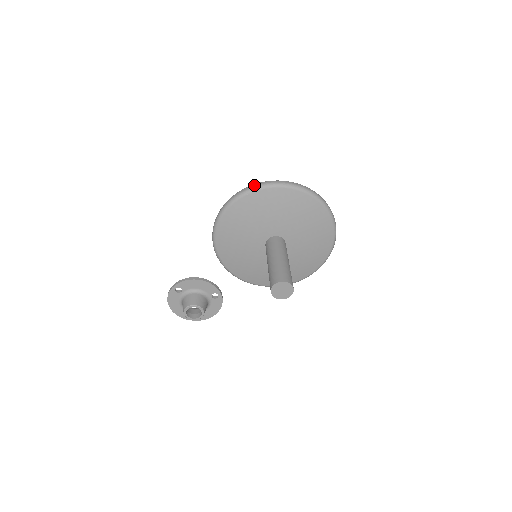
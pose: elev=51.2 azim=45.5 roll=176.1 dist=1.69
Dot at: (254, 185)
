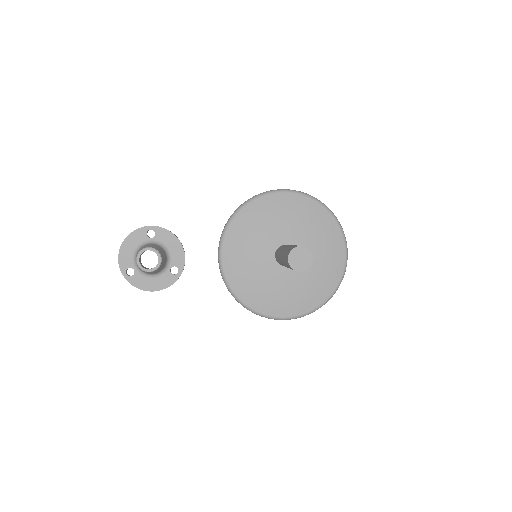
Dot at: occluded
